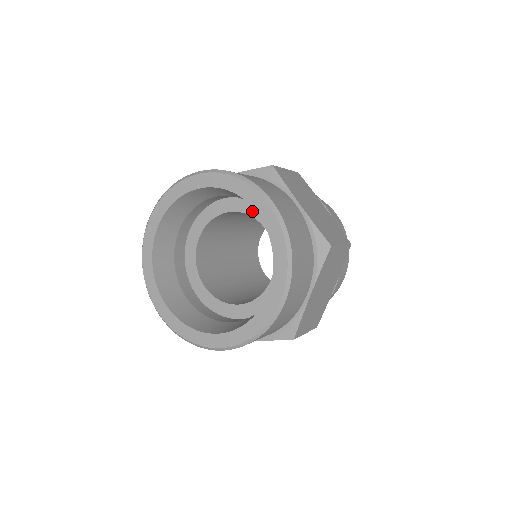
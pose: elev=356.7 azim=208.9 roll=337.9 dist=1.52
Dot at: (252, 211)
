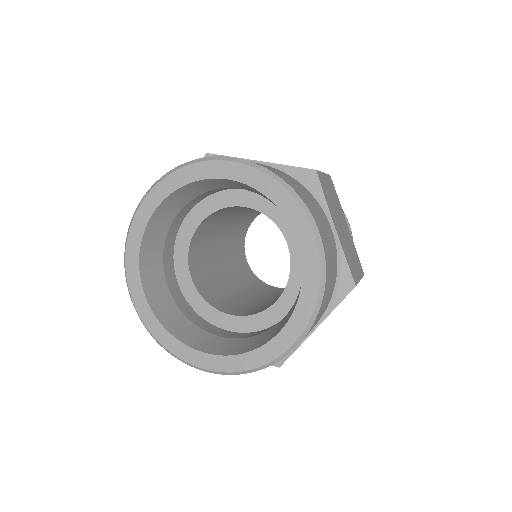
Dot at: (220, 203)
